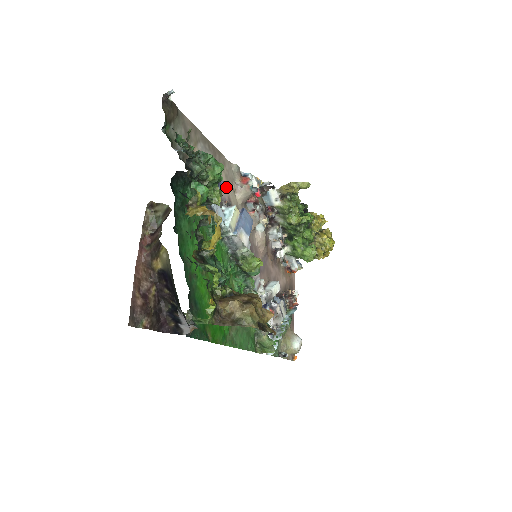
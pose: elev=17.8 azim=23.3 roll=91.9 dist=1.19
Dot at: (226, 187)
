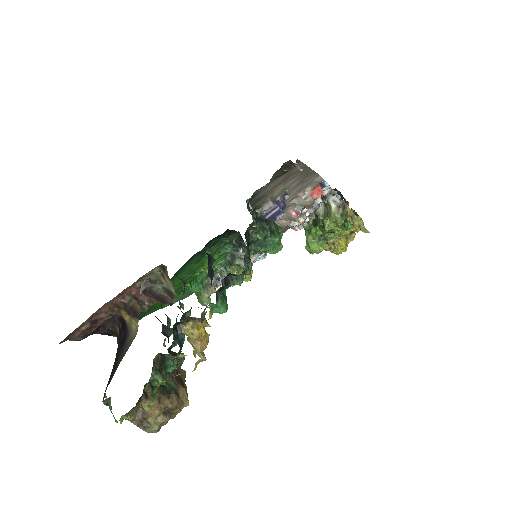
Dot at: occluded
